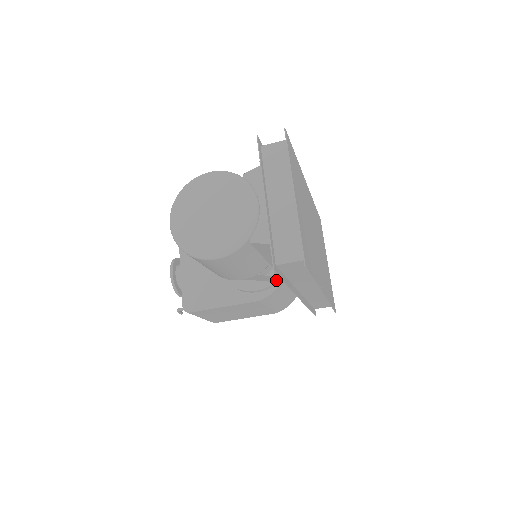
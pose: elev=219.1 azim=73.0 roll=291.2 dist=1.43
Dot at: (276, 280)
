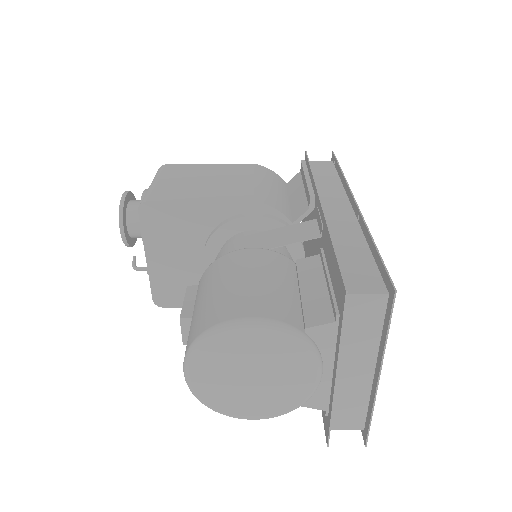
Dot at: occluded
